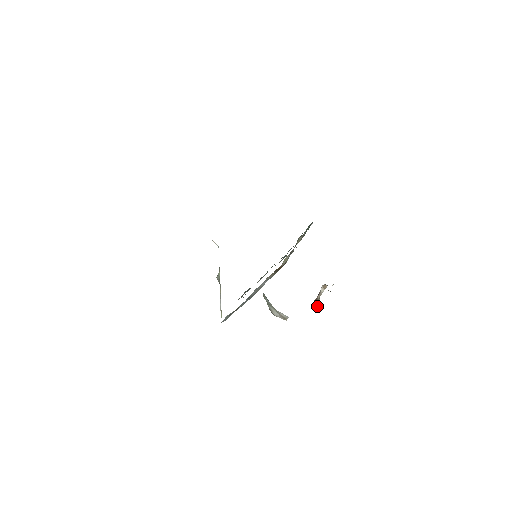
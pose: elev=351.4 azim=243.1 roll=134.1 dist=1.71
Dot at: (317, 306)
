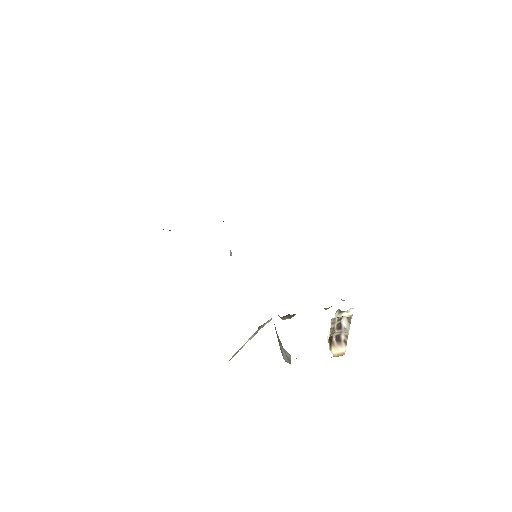
Dot at: (340, 353)
